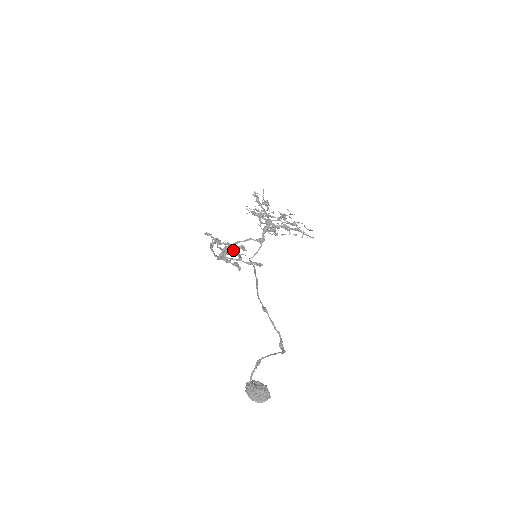
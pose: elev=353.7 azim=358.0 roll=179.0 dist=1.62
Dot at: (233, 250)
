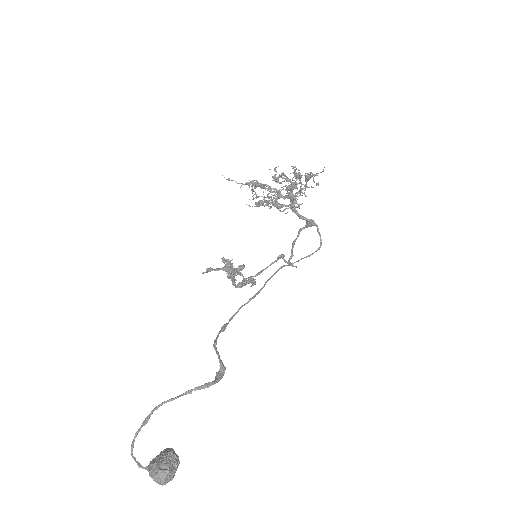
Dot at: occluded
